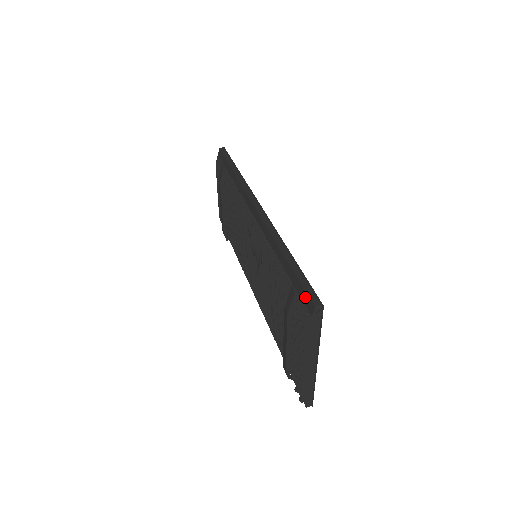
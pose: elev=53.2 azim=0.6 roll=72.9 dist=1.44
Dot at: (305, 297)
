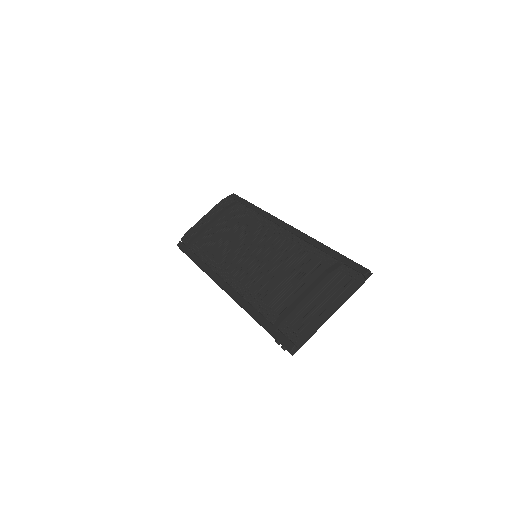
Dot at: (357, 266)
